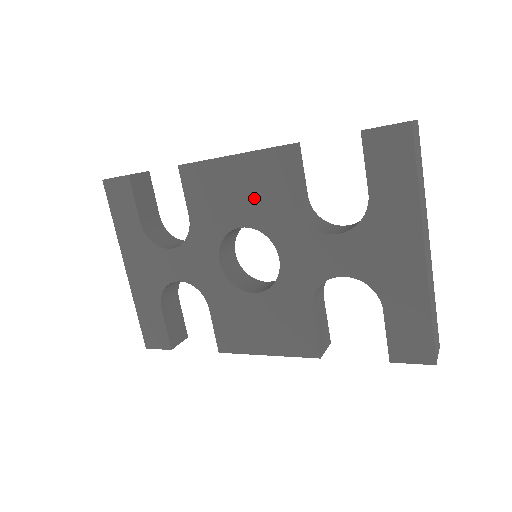
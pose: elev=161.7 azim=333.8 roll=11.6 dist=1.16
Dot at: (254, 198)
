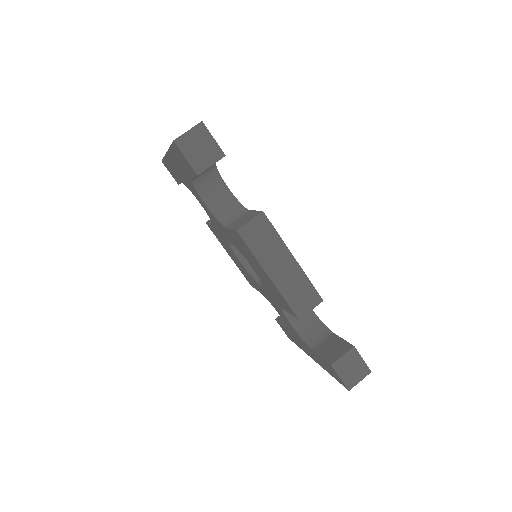
Dot at: (267, 284)
